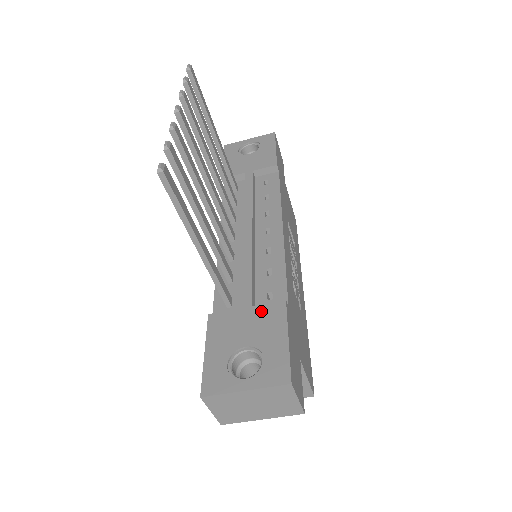
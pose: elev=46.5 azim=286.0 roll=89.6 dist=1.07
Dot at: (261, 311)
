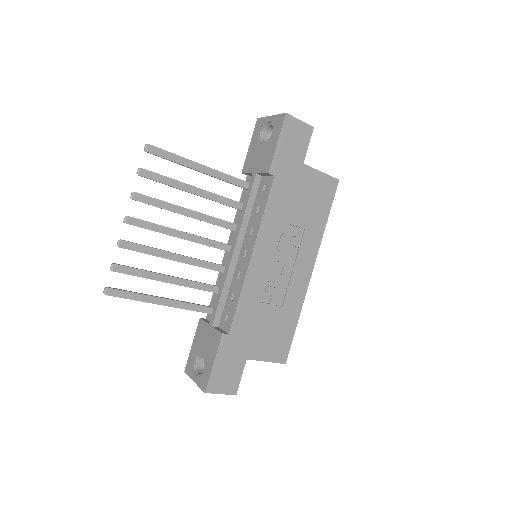
Dot at: (213, 334)
